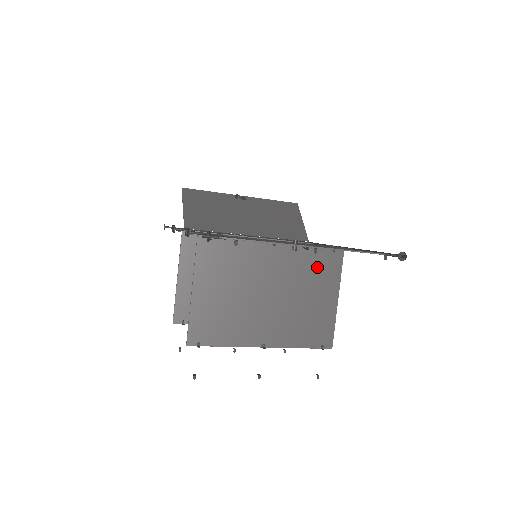
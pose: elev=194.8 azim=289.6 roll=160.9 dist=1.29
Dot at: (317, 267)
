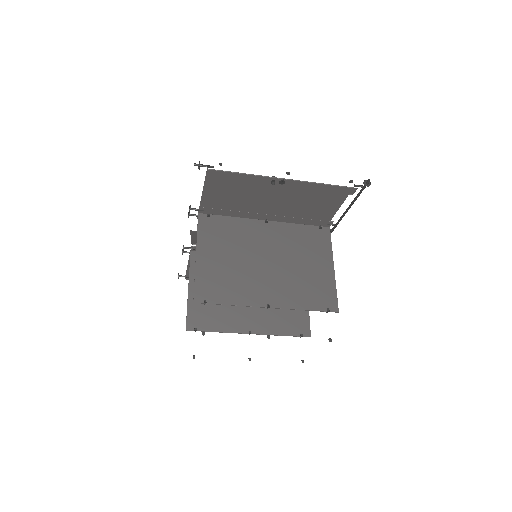
Dot at: (308, 241)
